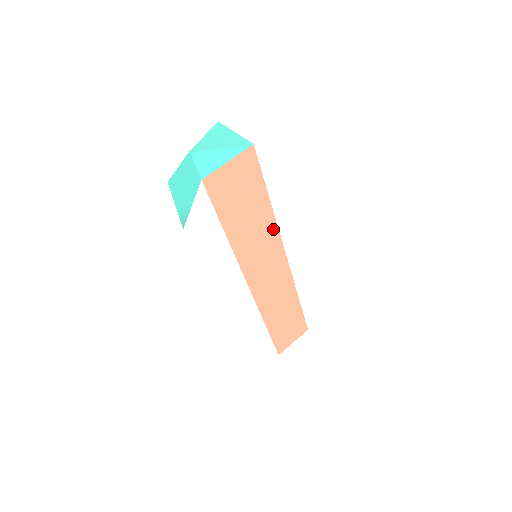
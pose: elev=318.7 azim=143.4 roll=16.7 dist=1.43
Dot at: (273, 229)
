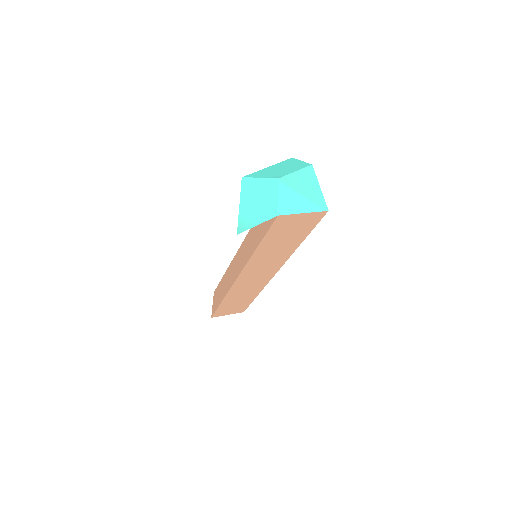
Dot at: (287, 255)
